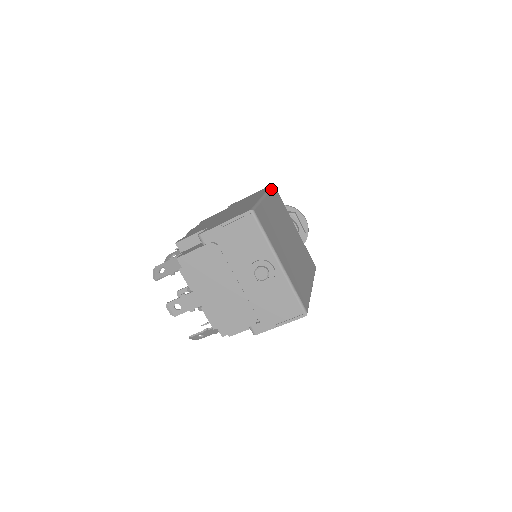
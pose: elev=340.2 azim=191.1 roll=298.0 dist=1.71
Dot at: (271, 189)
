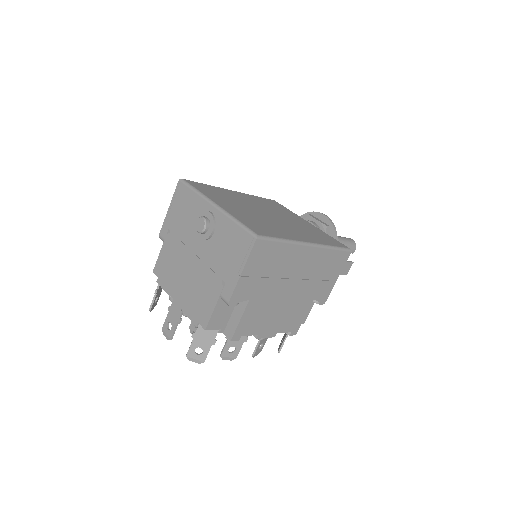
Dot at: (259, 197)
